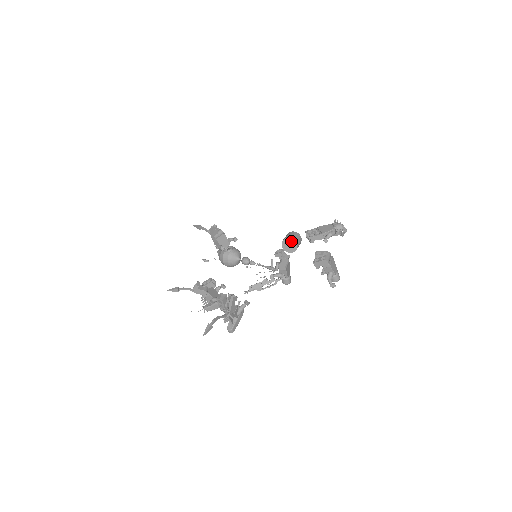
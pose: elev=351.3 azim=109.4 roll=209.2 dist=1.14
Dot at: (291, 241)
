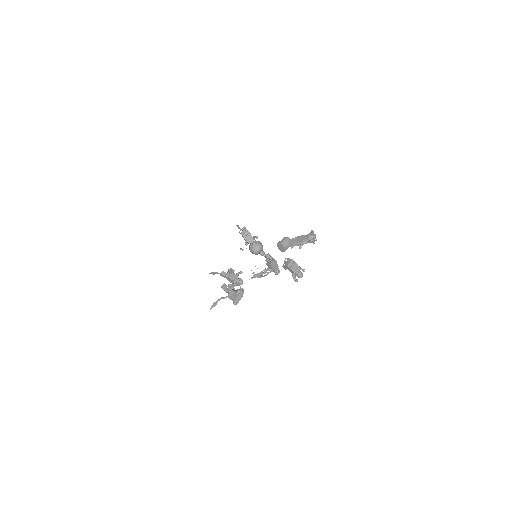
Dot at: (281, 245)
